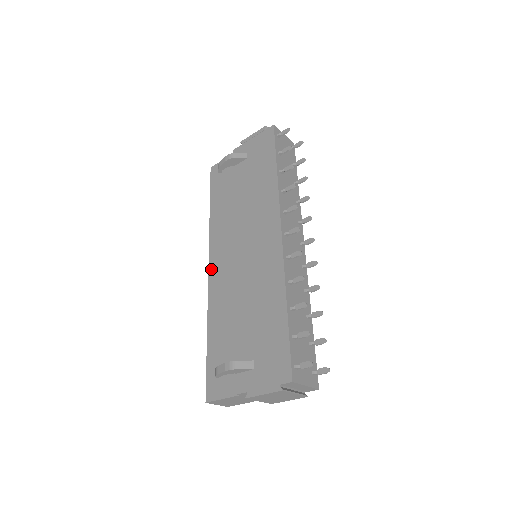
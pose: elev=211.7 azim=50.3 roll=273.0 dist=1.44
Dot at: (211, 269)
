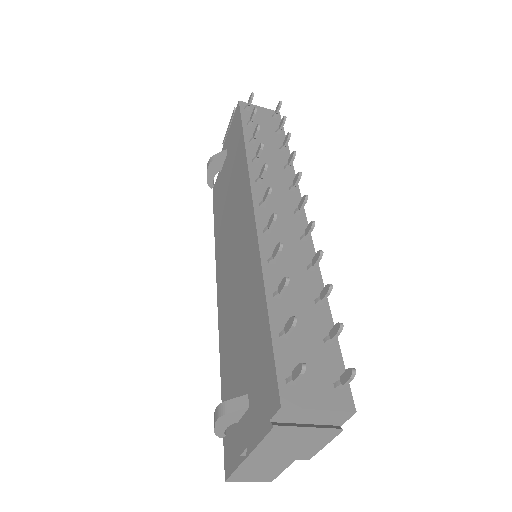
Dot at: (218, 297)
